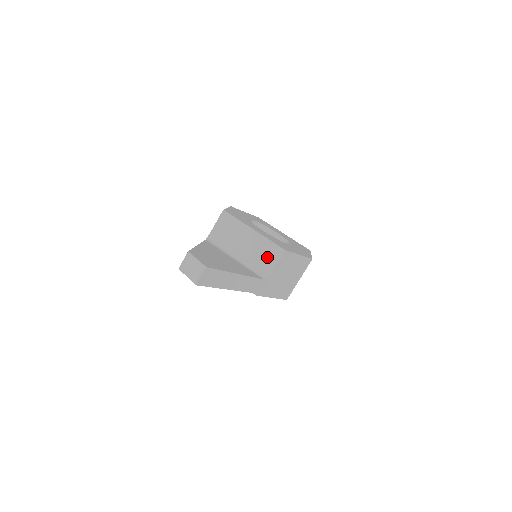
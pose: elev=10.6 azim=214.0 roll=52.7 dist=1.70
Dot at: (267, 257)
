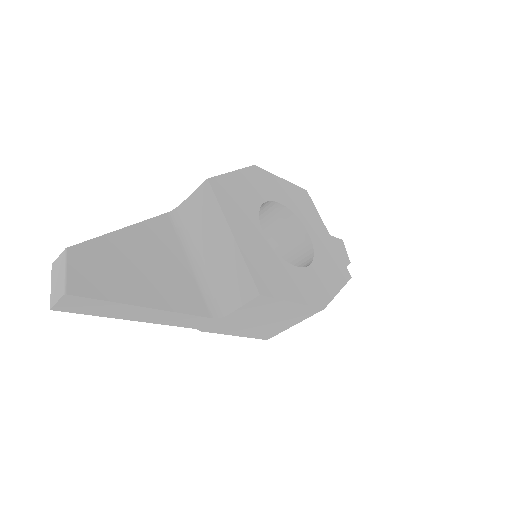
Dot at: (233, 287)
